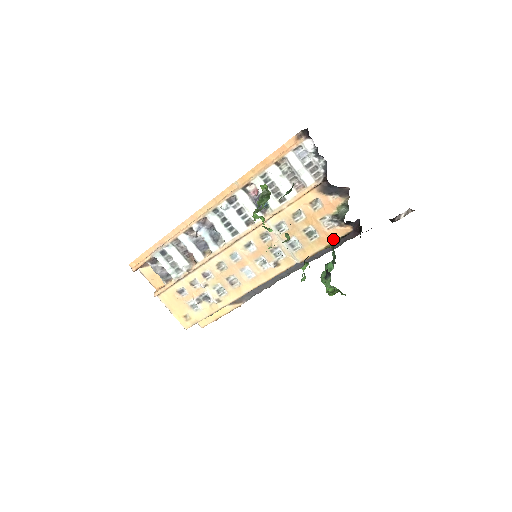
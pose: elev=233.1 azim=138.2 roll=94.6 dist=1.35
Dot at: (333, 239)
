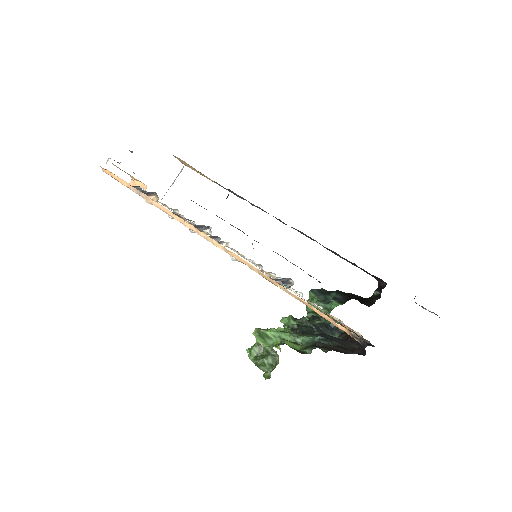
Dot at: occluded
